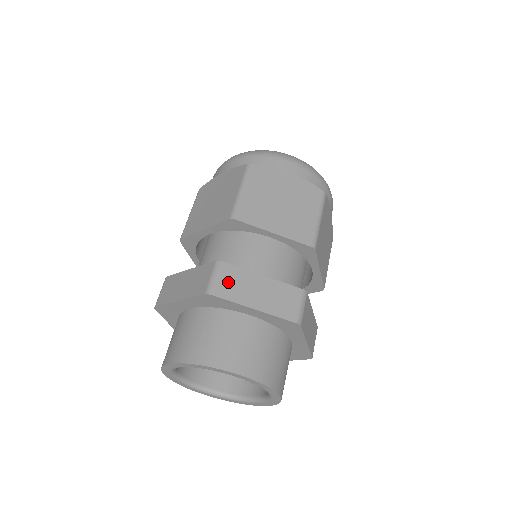
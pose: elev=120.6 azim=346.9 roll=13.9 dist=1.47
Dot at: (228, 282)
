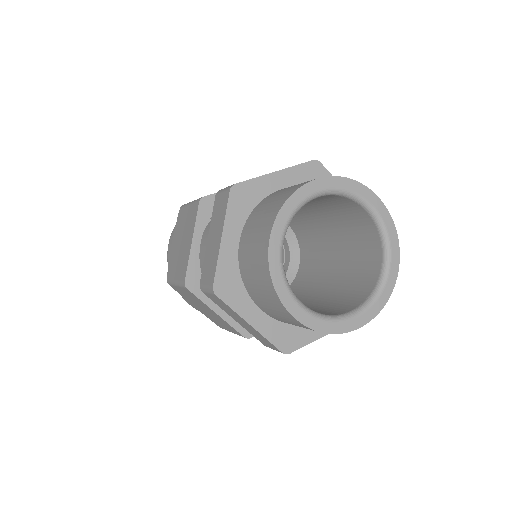
Dot at: occluded
